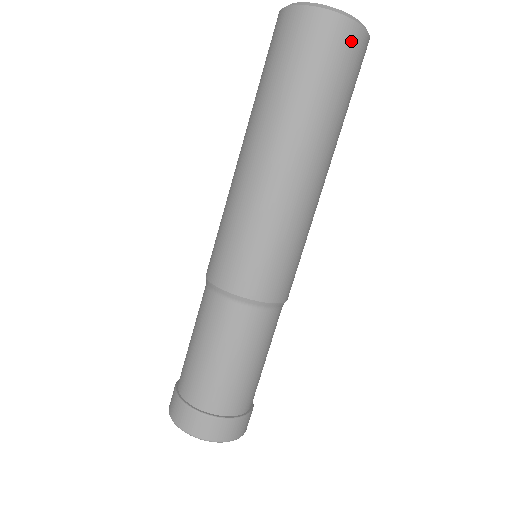
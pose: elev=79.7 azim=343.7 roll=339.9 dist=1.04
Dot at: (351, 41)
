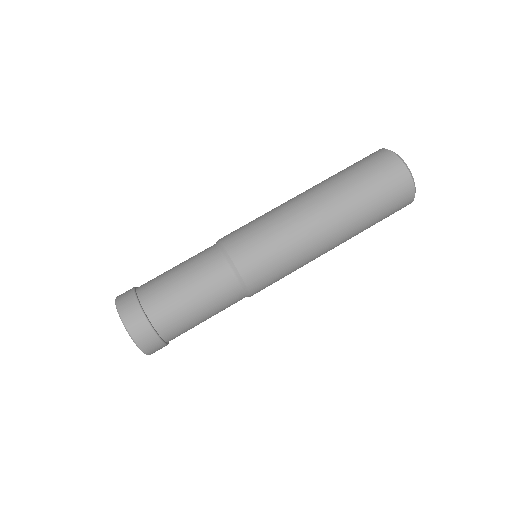
Dot at: (394, 169)
